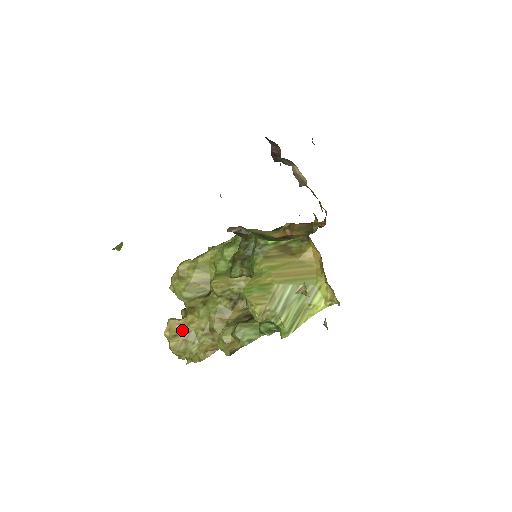
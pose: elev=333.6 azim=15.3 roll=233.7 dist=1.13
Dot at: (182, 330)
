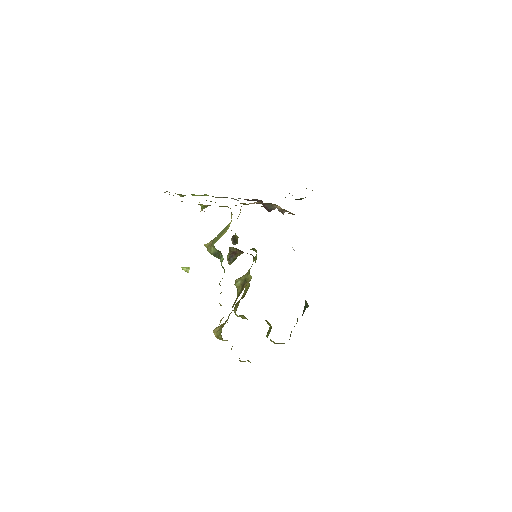
Dot at: occluded
